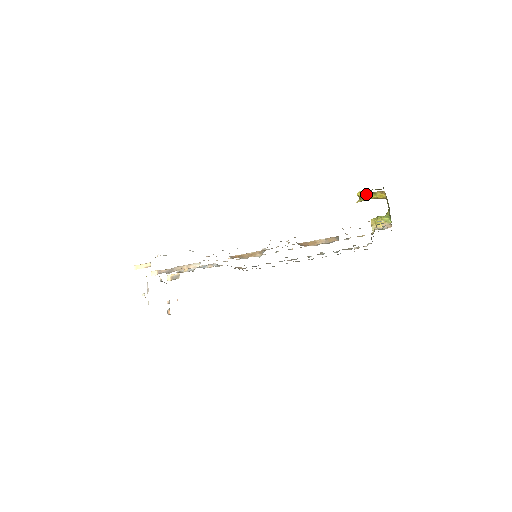
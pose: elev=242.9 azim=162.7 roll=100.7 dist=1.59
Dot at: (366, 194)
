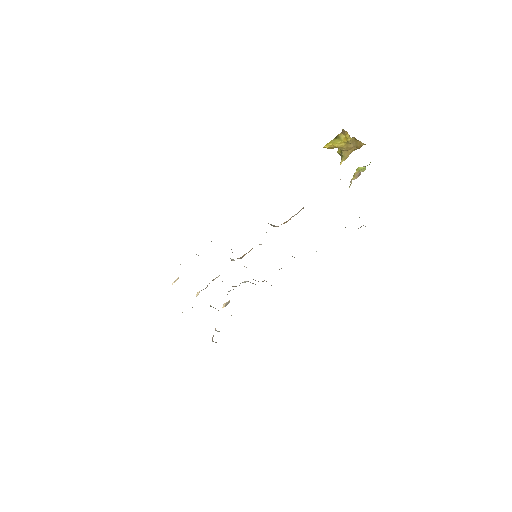
Dot at: (329, 142)
